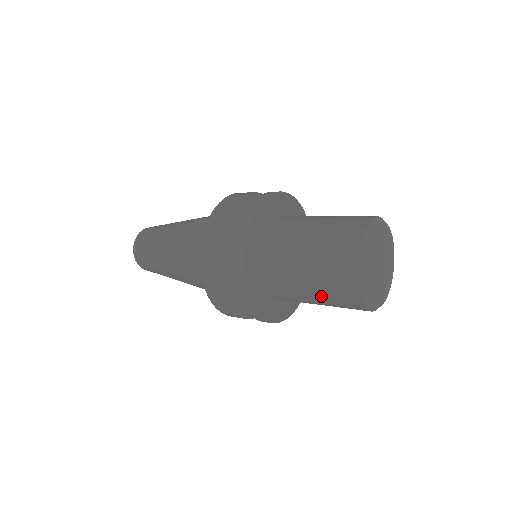
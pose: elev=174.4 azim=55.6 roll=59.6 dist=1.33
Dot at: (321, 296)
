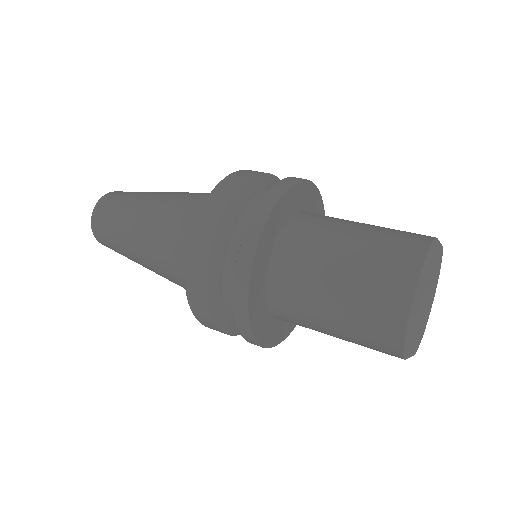
Dot at: occluded
